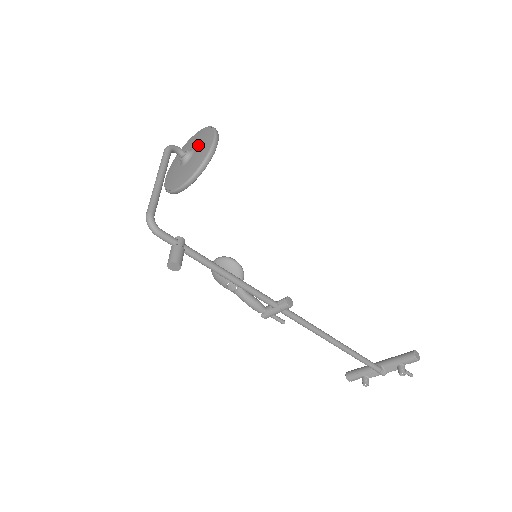
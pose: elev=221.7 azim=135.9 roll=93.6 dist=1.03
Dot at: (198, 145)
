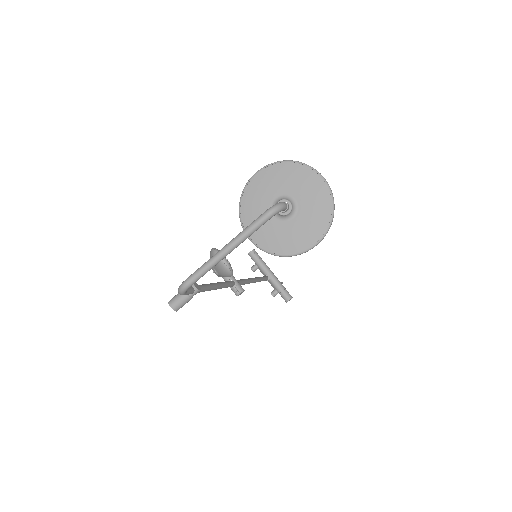
Dot at: (302, 220)
